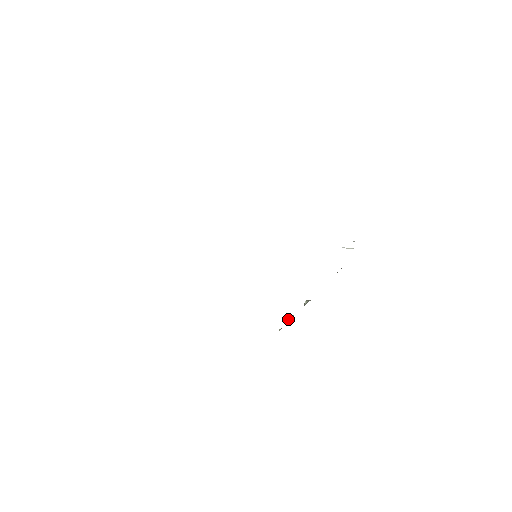
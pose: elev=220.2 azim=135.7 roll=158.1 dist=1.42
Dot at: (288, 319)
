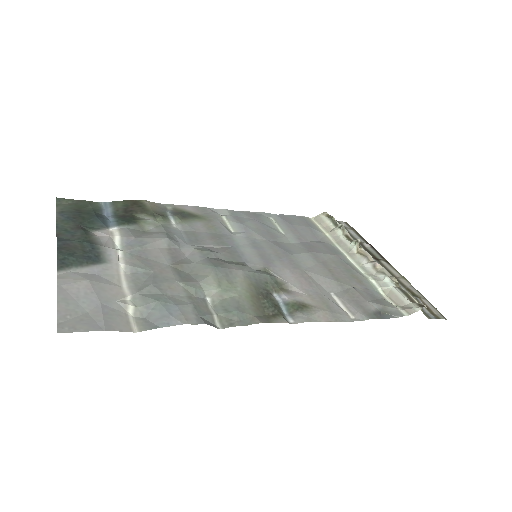
Dot at: (338, 225)
